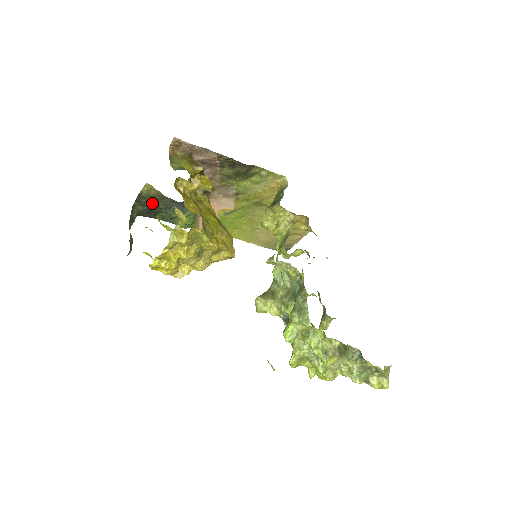
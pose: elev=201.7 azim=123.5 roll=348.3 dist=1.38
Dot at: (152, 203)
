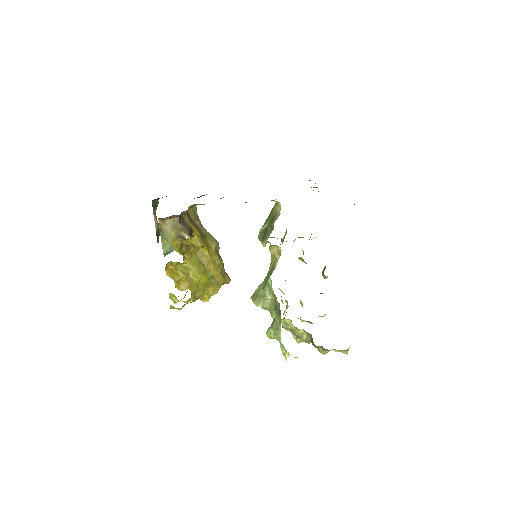
Dot at: occluded
